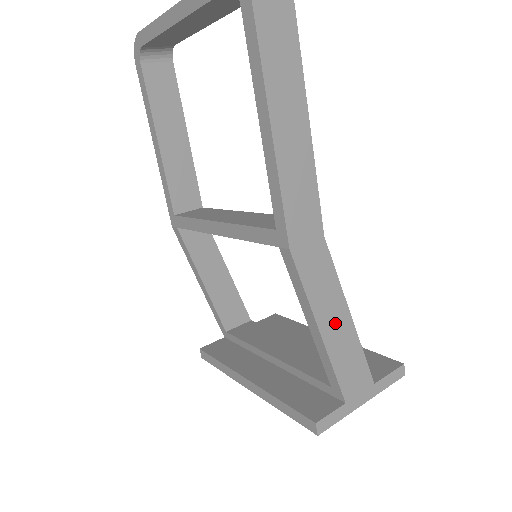
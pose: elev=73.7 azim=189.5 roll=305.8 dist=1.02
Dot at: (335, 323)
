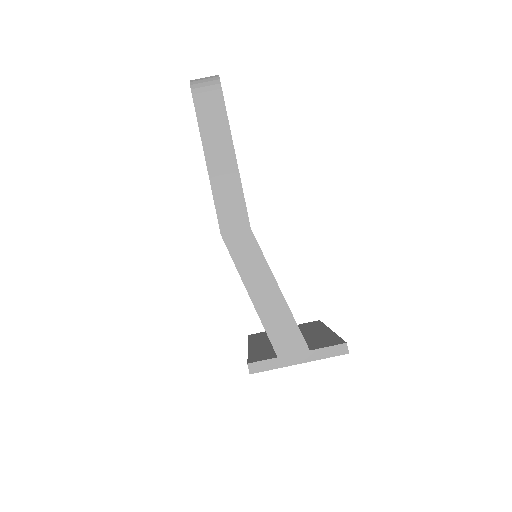
Dot at: (264, 292)
